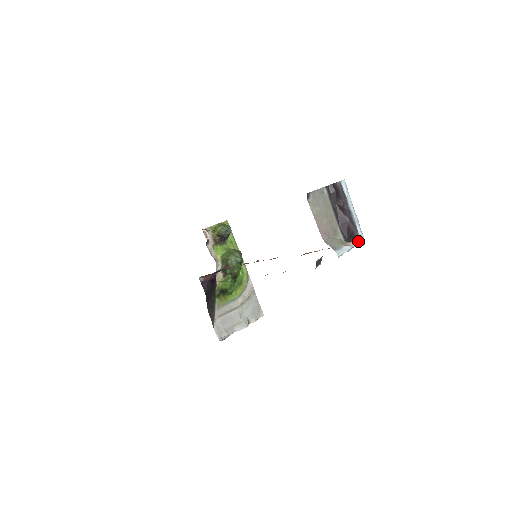
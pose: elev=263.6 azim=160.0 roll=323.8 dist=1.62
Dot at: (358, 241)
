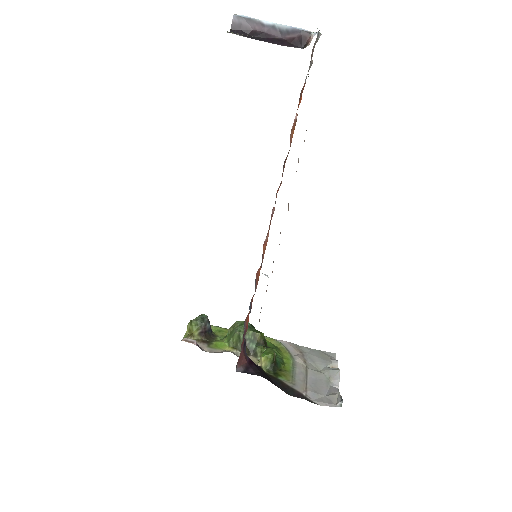
Dot at: (312, 34)
